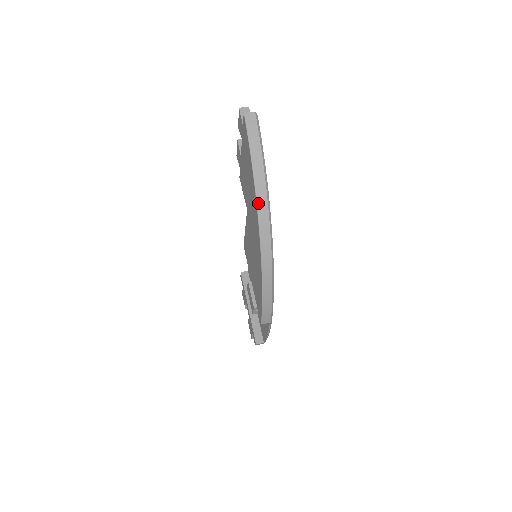
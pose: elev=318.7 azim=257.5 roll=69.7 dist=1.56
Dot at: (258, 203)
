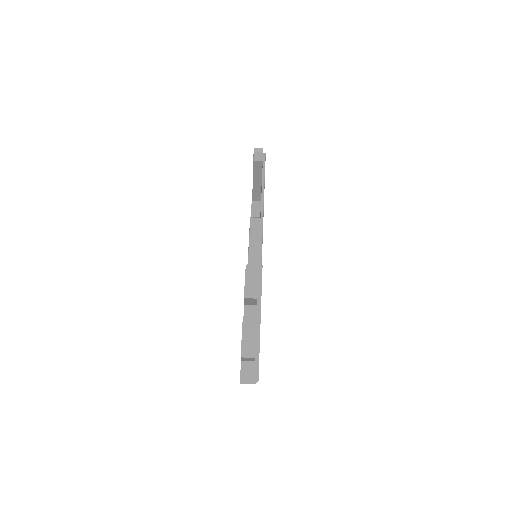
Dot at: occluded
